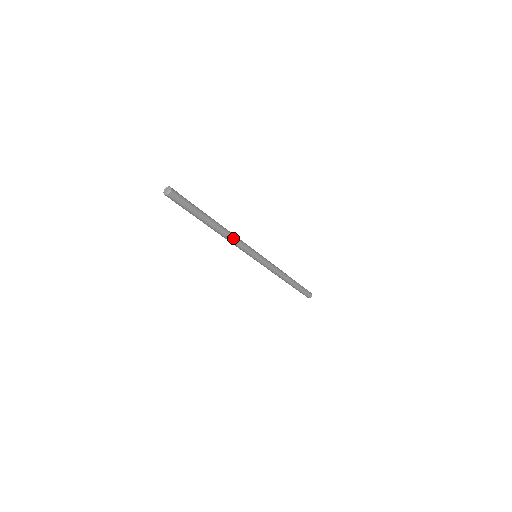
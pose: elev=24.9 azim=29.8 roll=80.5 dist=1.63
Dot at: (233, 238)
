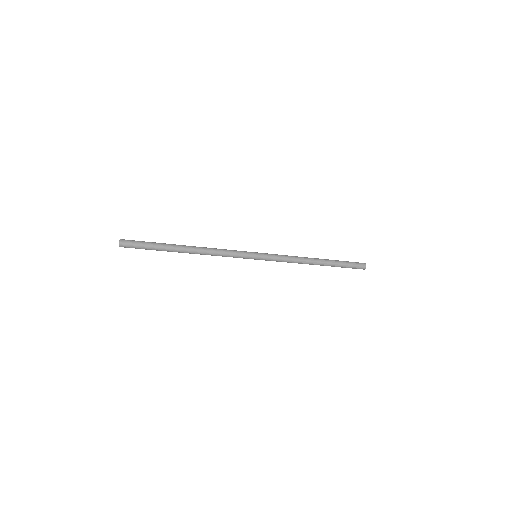
Dot at: (213, 252)
